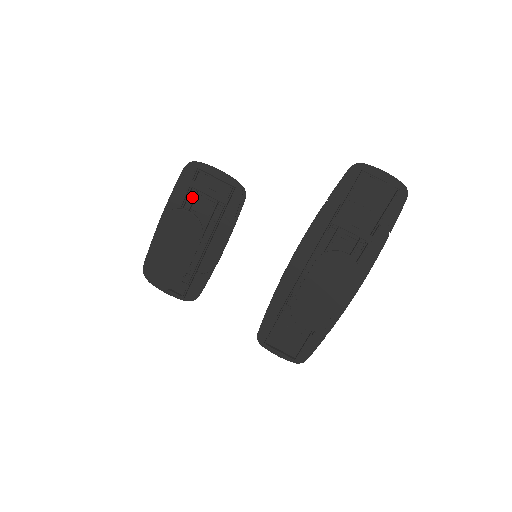
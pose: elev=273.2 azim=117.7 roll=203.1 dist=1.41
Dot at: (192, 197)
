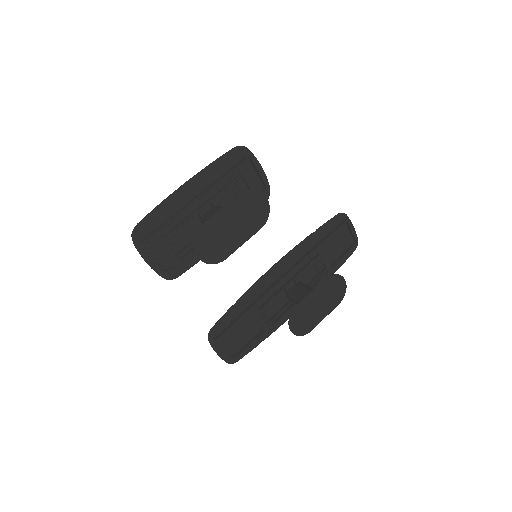
Dot at: (235, 179)
